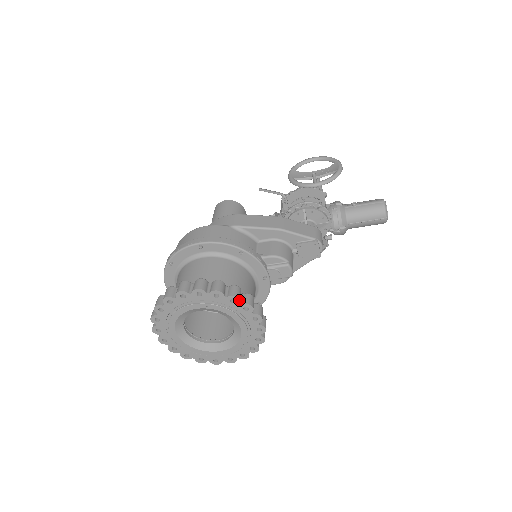
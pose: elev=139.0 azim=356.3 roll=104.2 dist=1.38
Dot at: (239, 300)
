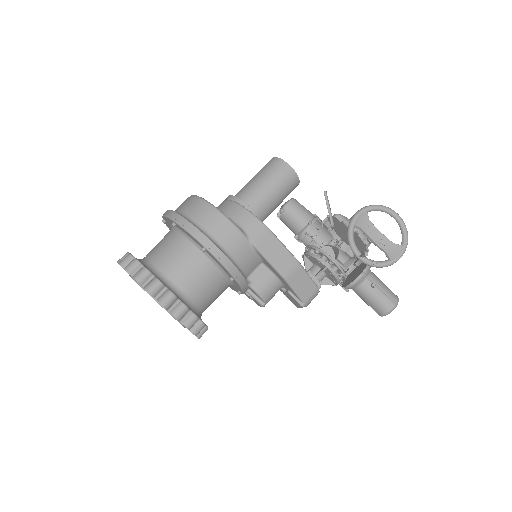
Dot at: occluded
